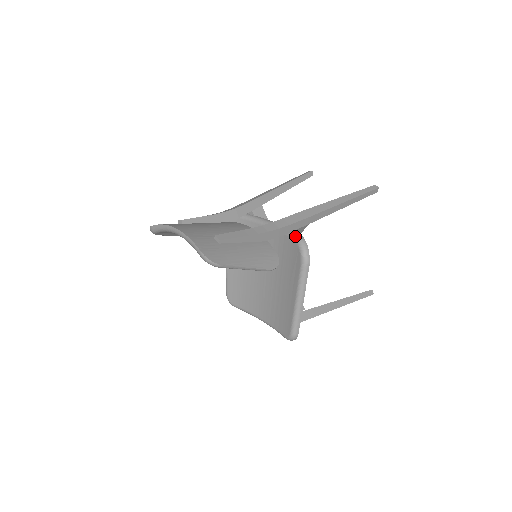
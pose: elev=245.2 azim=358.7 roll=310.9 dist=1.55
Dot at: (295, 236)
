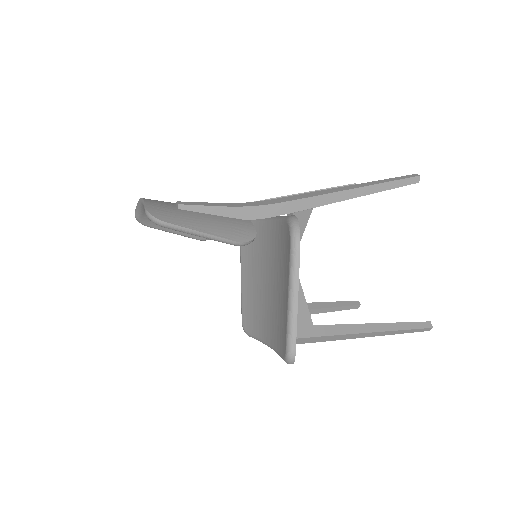
Dot at: (288, 218)
